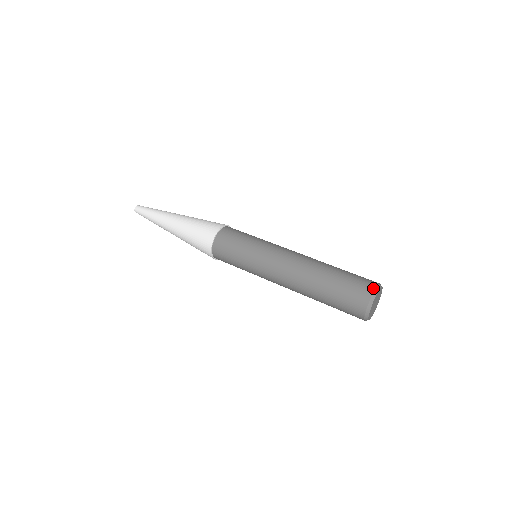
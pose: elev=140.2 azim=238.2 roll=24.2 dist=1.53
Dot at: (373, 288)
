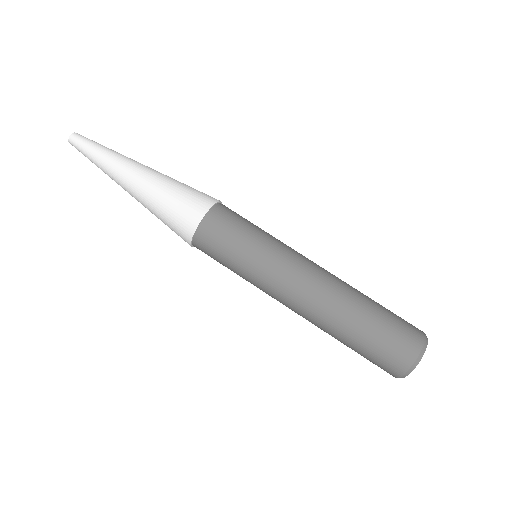
Dot at: (413, 360)
